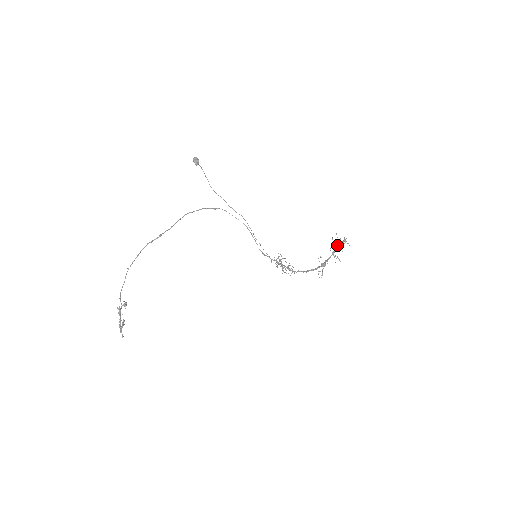
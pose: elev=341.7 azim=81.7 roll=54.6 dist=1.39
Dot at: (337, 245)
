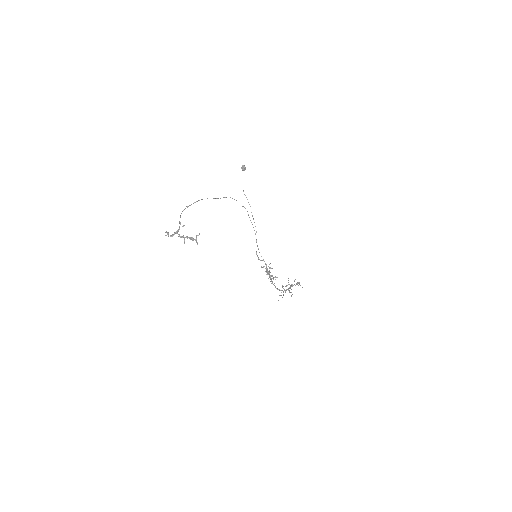
Dot at: (290, 285)
